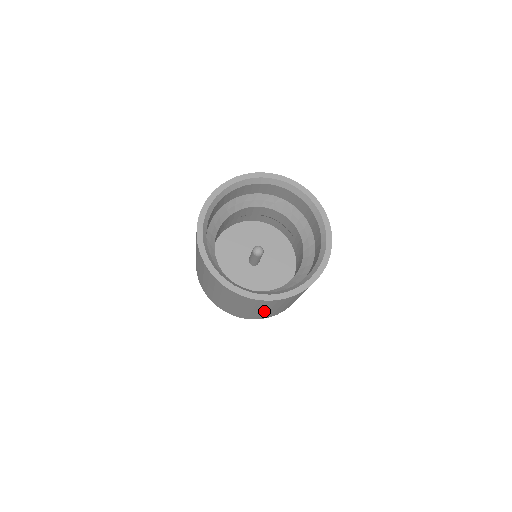
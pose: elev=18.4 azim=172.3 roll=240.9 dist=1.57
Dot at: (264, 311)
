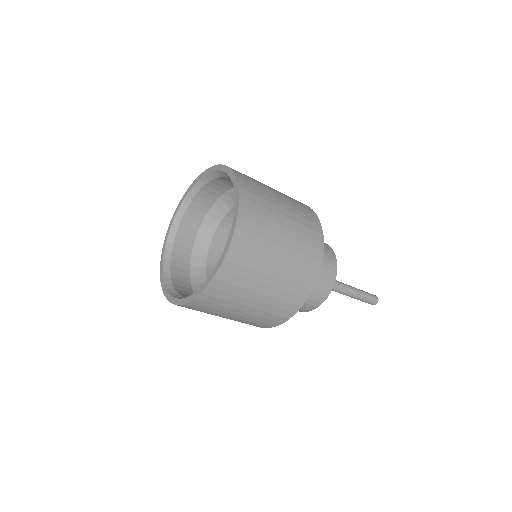
Dot at: (254, 305)
